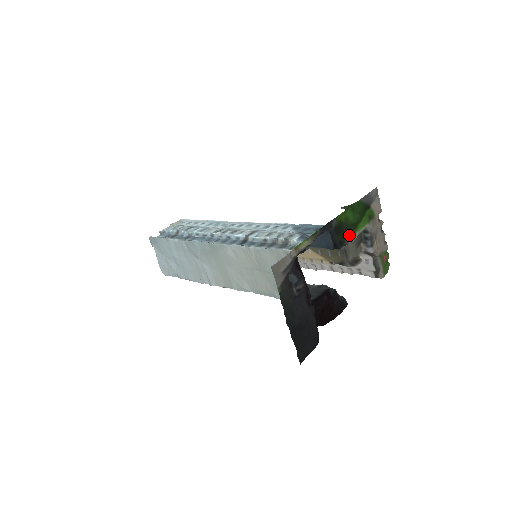
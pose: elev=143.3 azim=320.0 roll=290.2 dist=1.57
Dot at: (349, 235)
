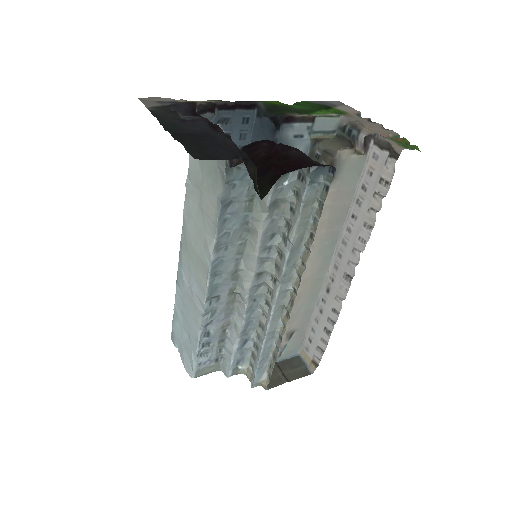
Dot at: (295, 113)
